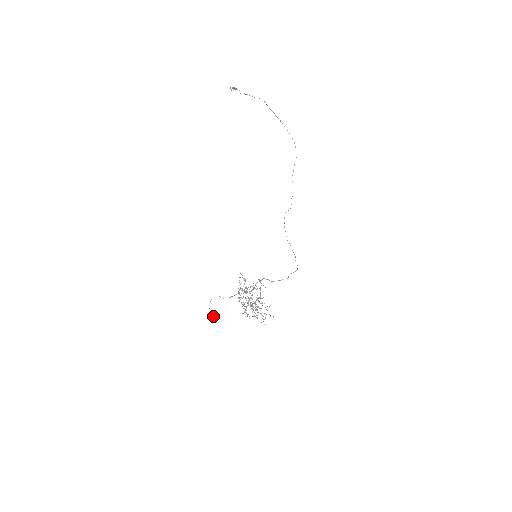
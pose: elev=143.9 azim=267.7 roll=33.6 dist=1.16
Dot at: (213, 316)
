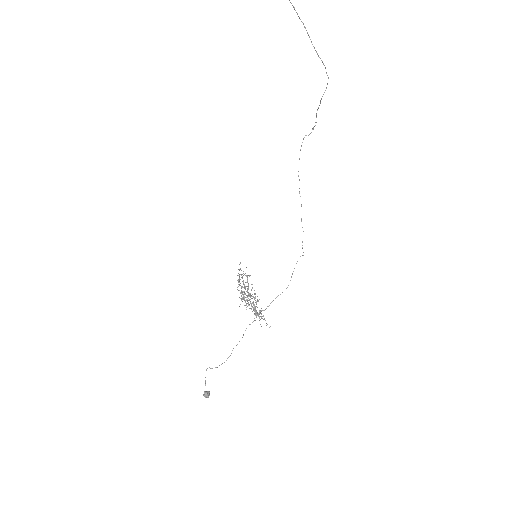
Dot at: (209, 395)
